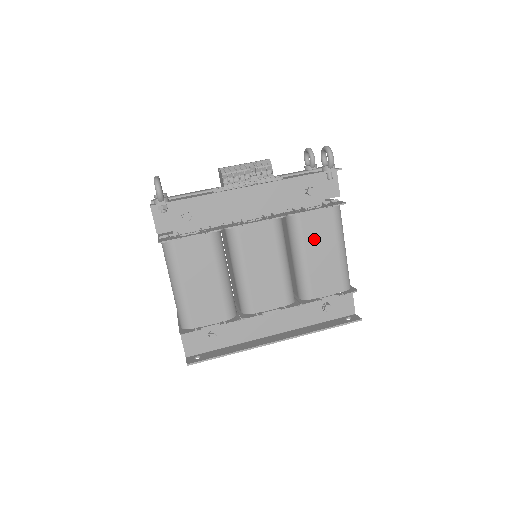
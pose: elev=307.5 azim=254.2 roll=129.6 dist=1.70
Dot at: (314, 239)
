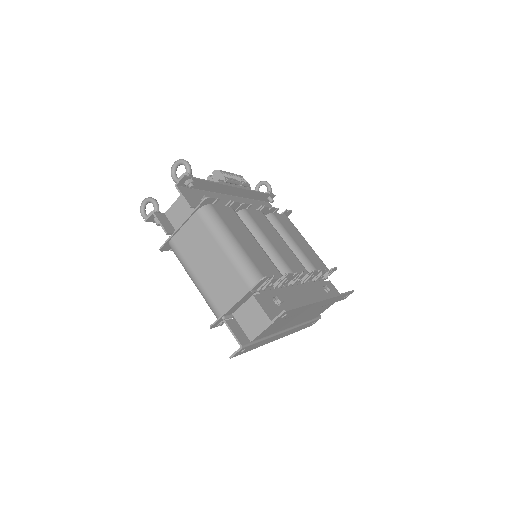
Dot at: (291, 232)
